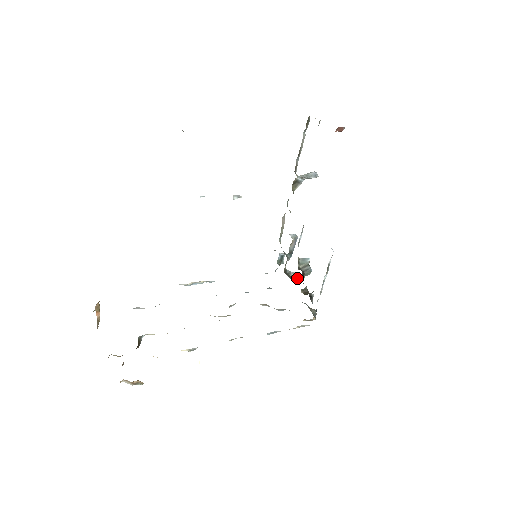
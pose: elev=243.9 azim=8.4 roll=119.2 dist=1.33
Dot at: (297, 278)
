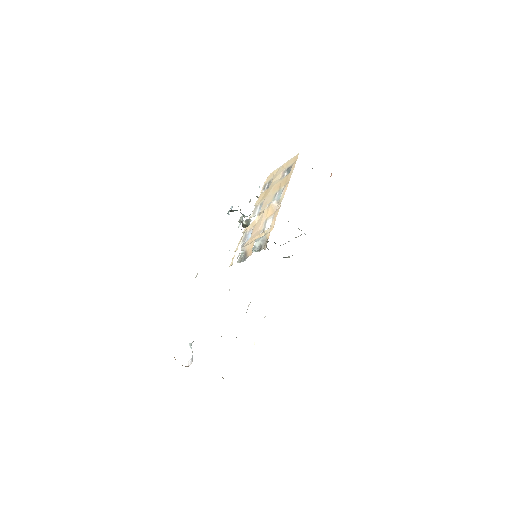
Dot at: (249, 224)
